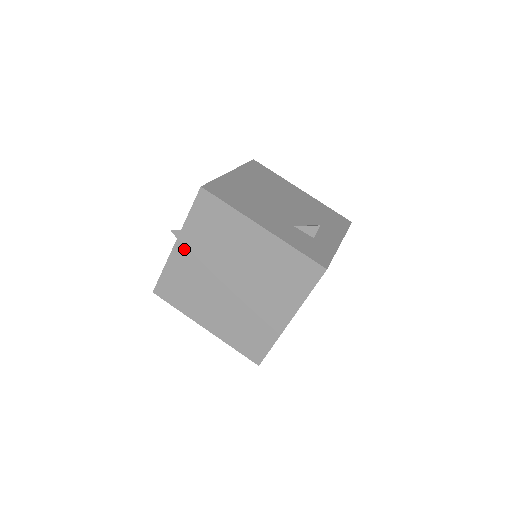
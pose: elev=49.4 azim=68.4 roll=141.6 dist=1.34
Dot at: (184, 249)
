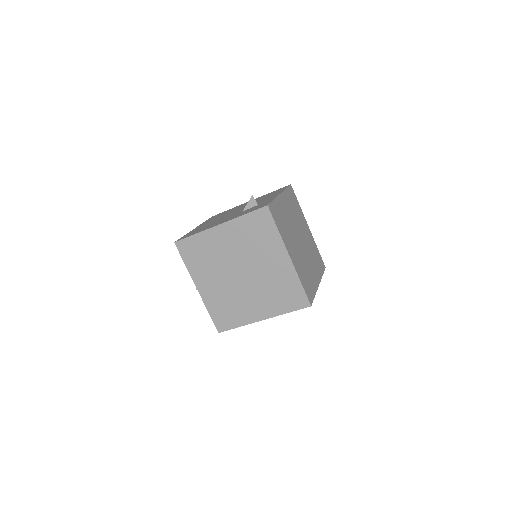
Dot at: (203, 286)
